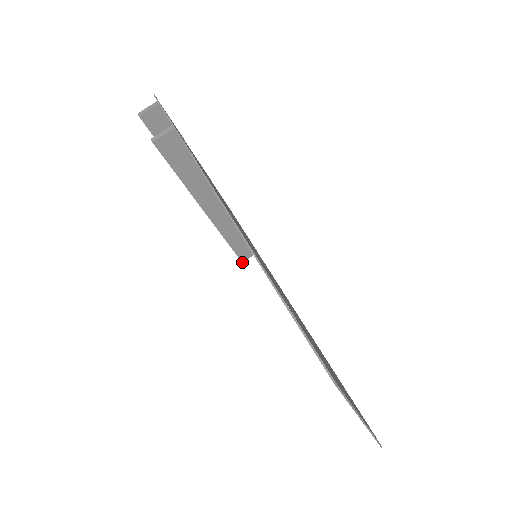
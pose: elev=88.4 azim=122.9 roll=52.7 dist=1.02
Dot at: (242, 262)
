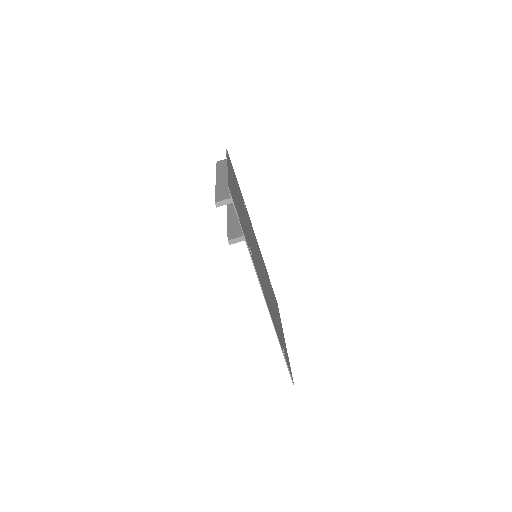
Dot at: occluded
